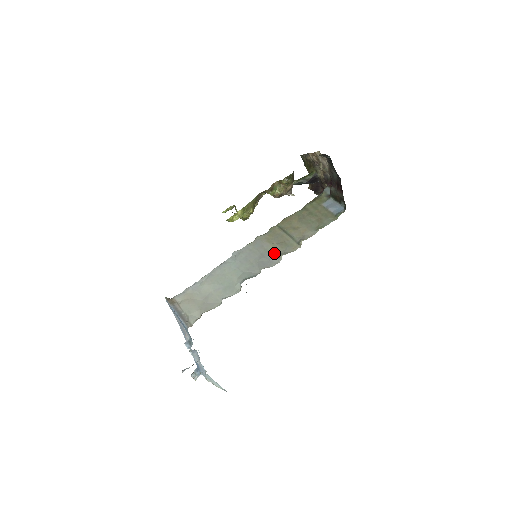
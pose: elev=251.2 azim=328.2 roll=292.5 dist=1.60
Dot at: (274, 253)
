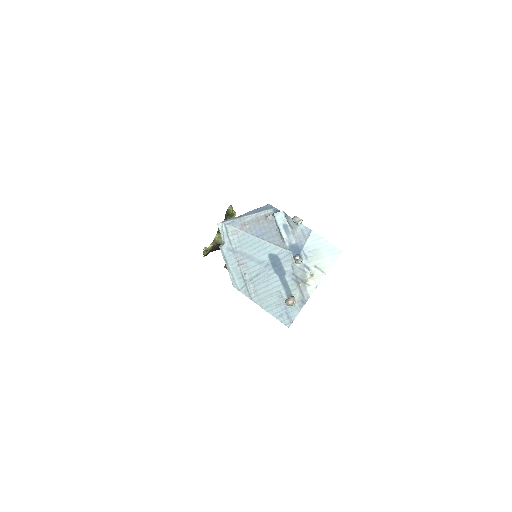
Dot at: occluded
